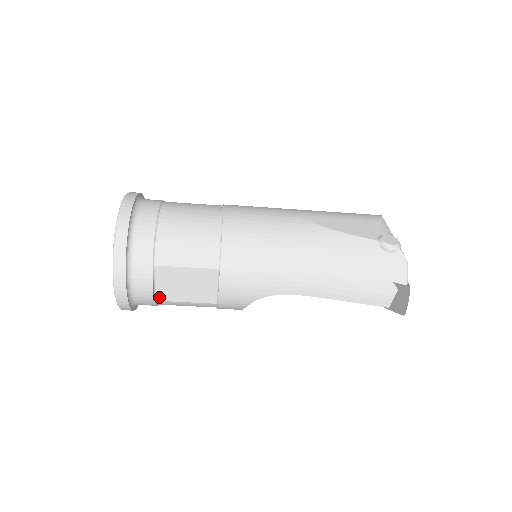
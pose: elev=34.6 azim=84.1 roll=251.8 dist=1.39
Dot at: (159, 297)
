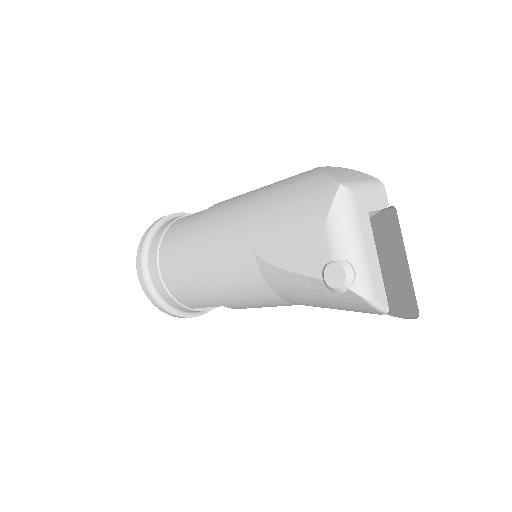
Dot at: occluded
